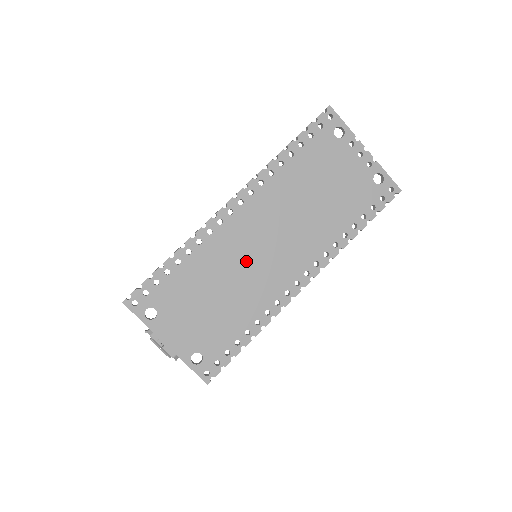
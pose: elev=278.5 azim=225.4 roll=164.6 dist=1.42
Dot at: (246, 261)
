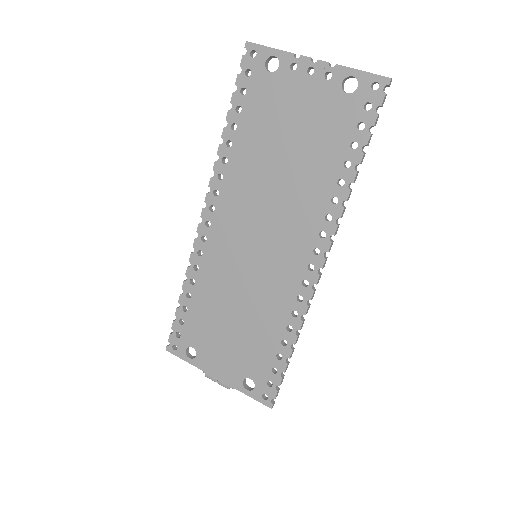
Dot at: (246, 267)
